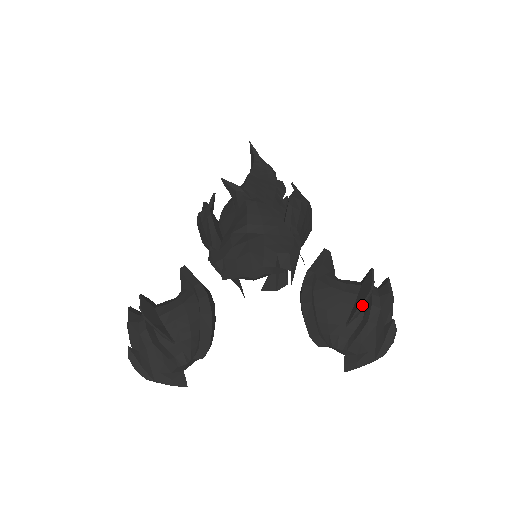
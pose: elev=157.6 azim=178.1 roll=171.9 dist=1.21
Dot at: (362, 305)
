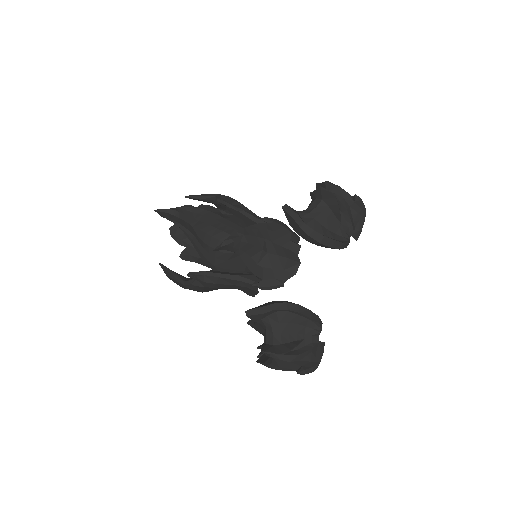
Dot at: occluded
